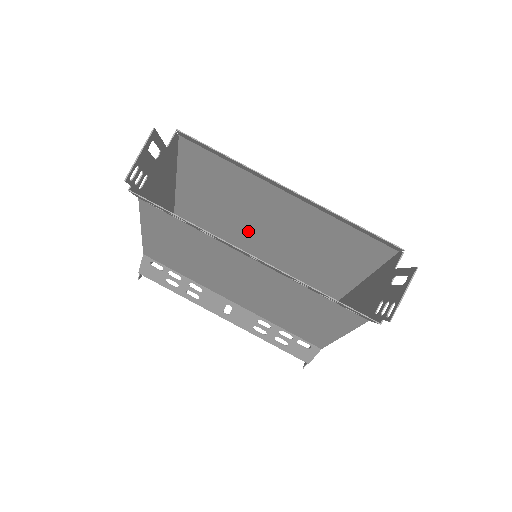
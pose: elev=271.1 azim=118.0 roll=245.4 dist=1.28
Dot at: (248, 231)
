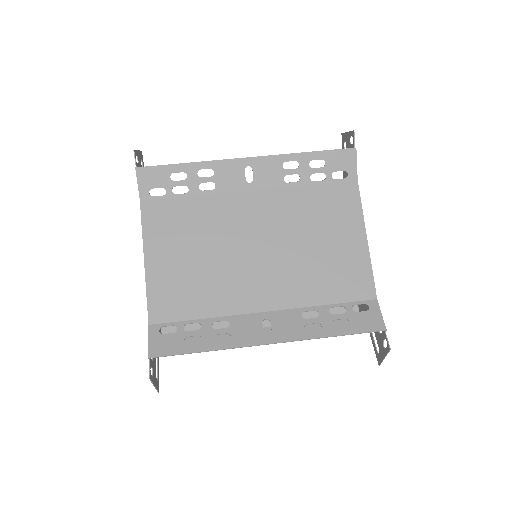
Dot at: occluded
